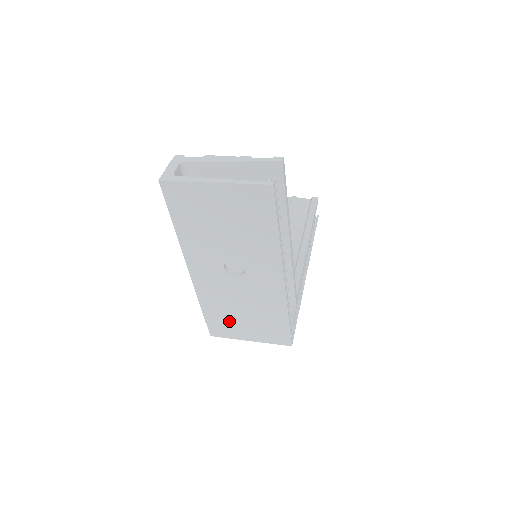
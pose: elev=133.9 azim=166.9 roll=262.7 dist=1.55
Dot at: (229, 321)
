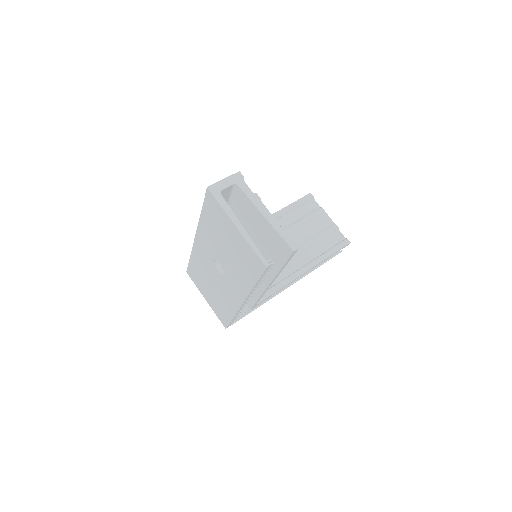
Dot at: (201, 280)
